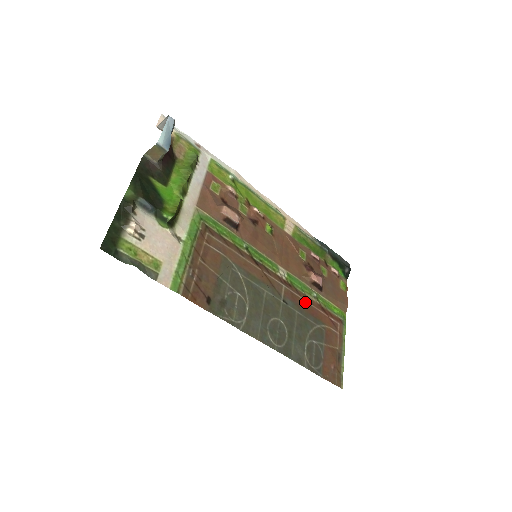
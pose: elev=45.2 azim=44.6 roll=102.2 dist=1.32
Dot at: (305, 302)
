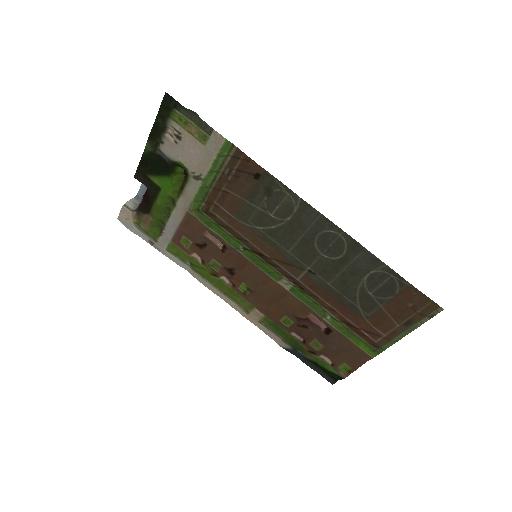
Dot at: (327, 302)
